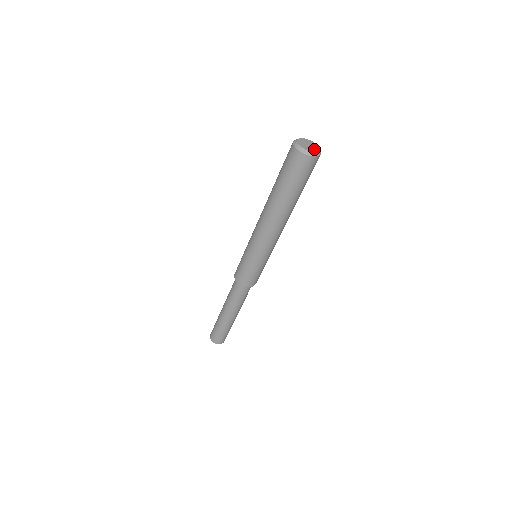
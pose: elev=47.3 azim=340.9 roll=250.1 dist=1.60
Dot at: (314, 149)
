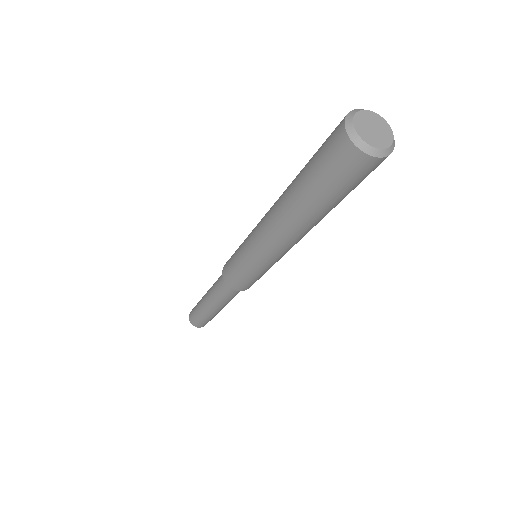
Dot at: (373, 140)
